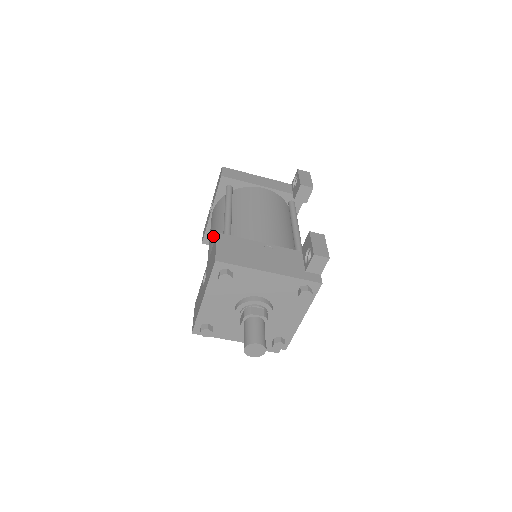
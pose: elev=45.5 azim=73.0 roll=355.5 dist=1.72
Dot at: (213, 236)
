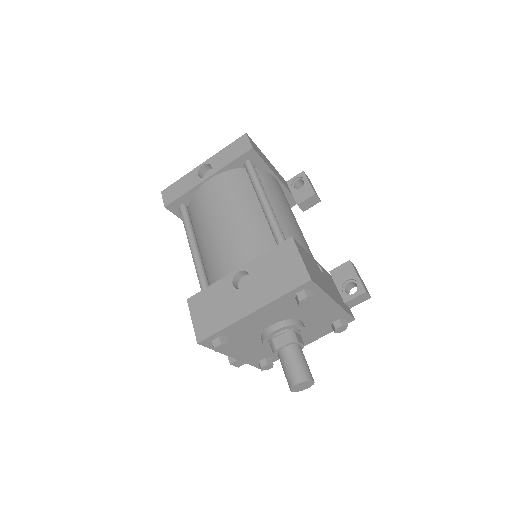
Dot at: (237, 222)
